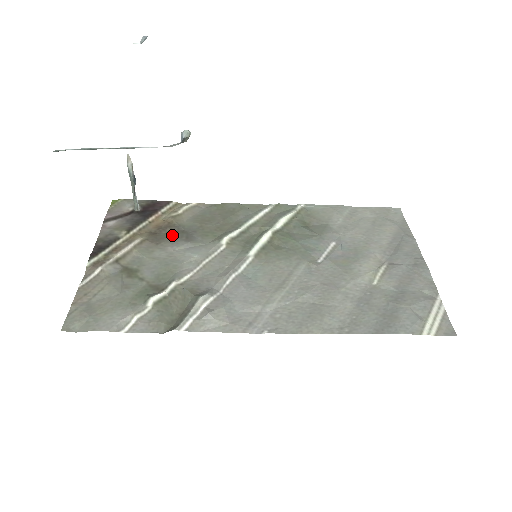
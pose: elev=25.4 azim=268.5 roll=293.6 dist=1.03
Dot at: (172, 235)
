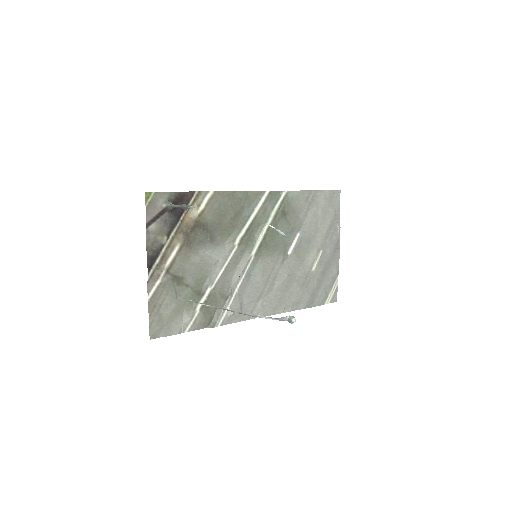
Dot at: (200, 236)
